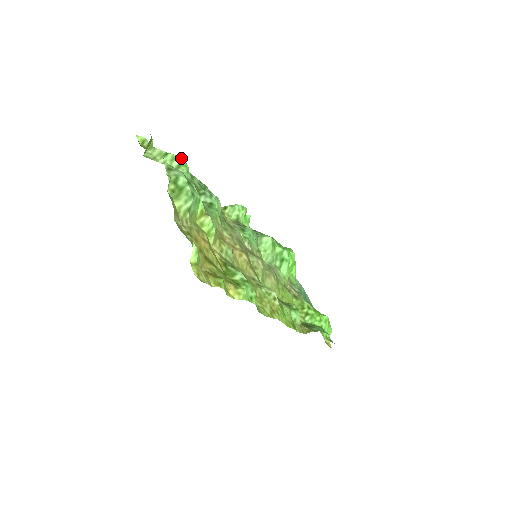
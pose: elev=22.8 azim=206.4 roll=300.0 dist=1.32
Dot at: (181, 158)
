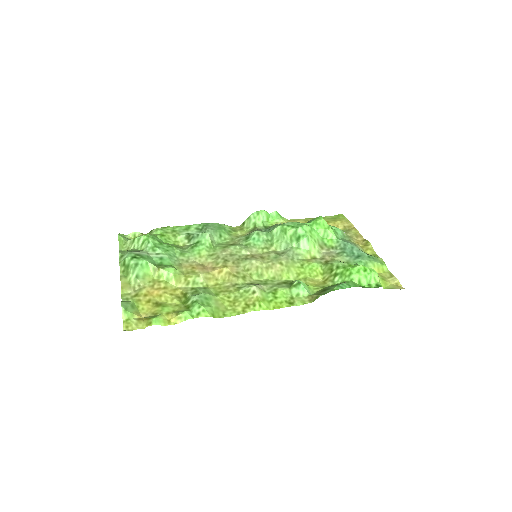
Dot at: (143, 236)
